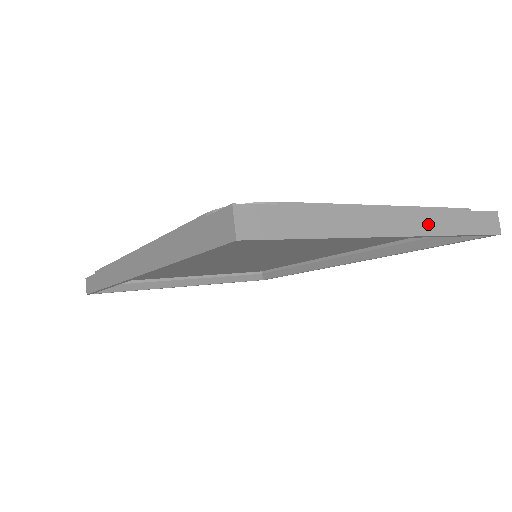
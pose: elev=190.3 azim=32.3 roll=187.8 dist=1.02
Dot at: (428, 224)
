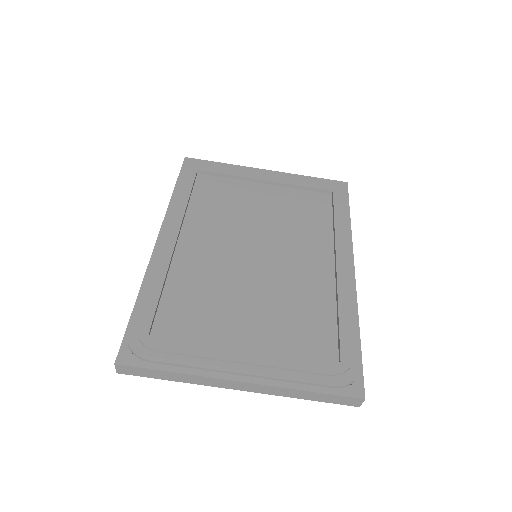
Dot at: (271, 391)
